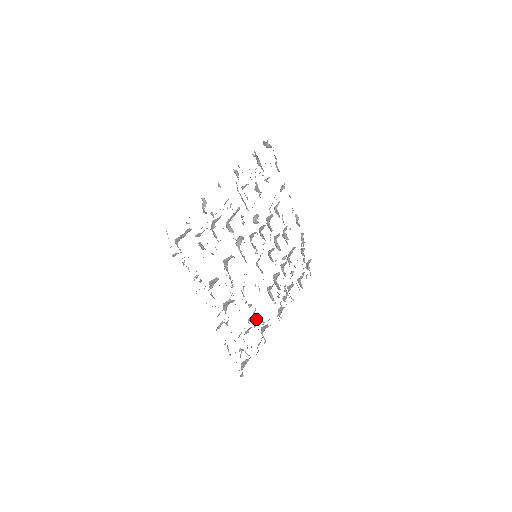
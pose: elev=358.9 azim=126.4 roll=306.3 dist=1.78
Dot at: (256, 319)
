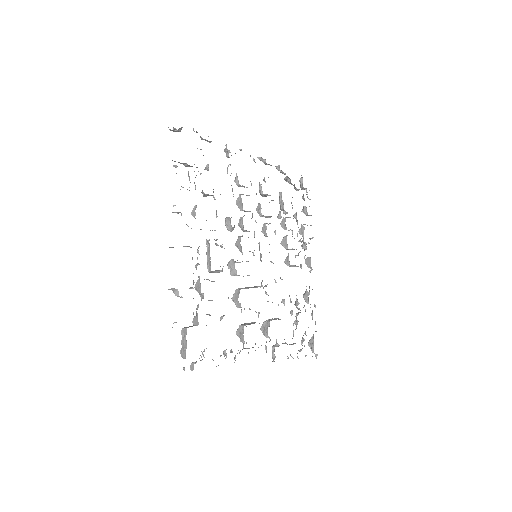
Dot at: (295, 302)
